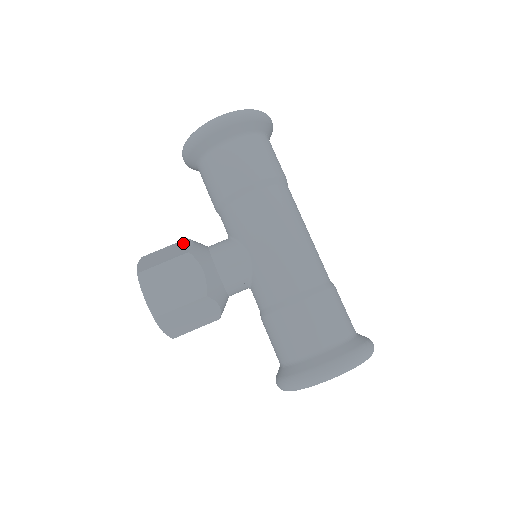
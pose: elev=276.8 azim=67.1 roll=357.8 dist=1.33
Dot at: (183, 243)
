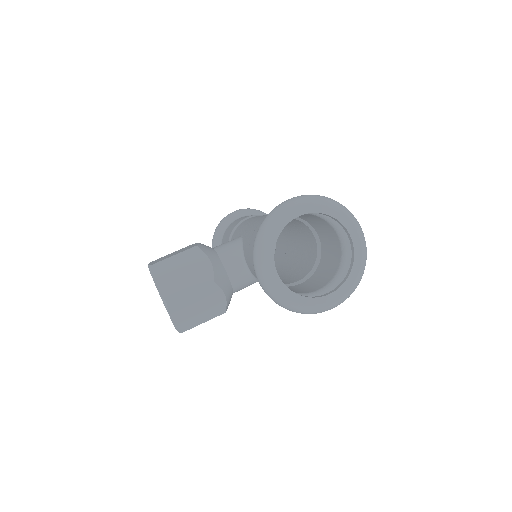
Dot at: occluded
